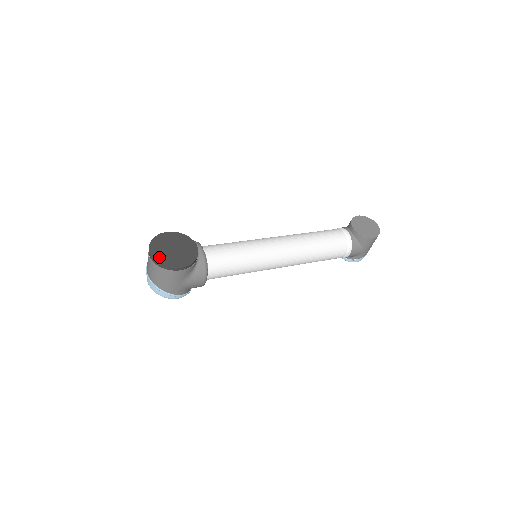
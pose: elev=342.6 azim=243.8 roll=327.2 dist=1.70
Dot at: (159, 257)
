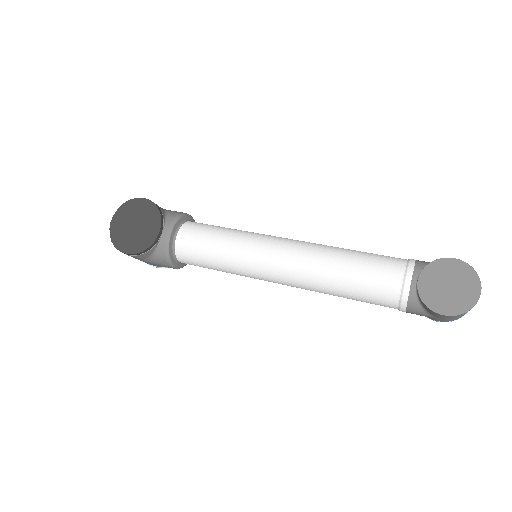
Dot at: (115, 231)
